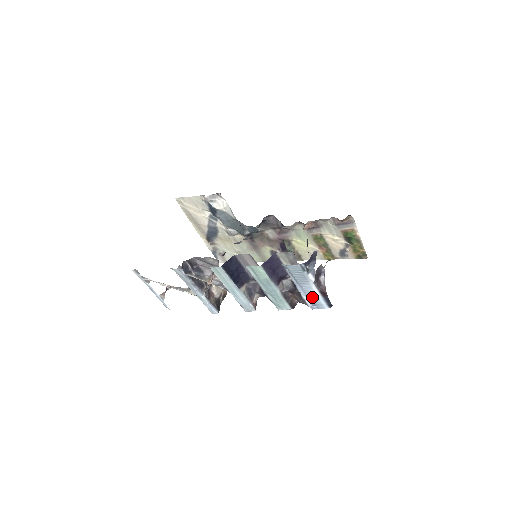
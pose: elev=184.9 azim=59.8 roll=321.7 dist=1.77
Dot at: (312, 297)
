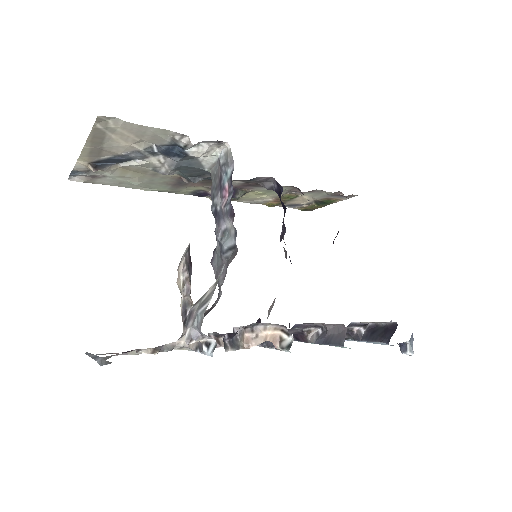
Dot at: occluded
